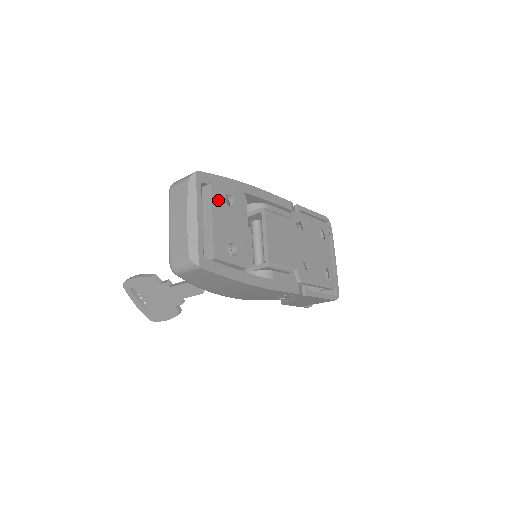
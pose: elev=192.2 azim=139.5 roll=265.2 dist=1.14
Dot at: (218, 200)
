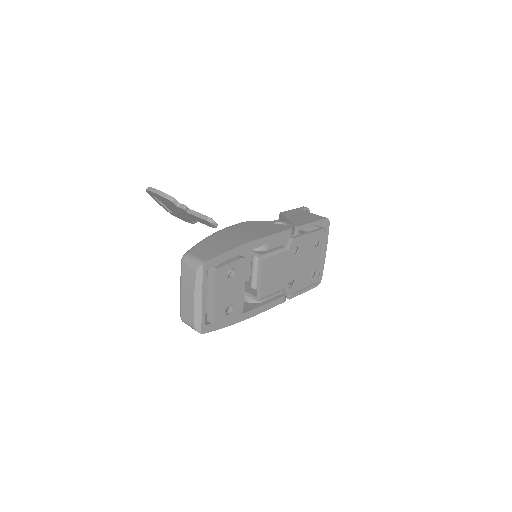
Dot at: (220, 280)
